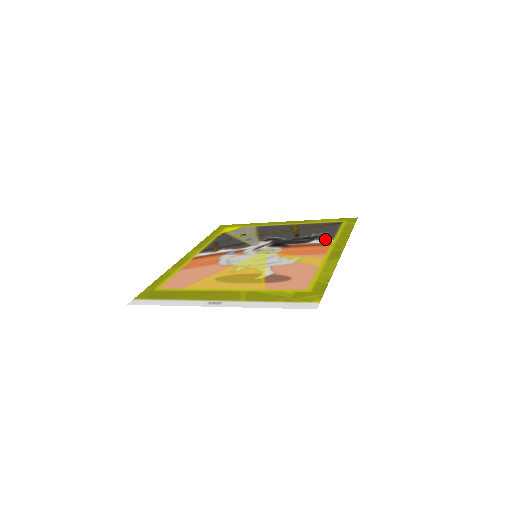
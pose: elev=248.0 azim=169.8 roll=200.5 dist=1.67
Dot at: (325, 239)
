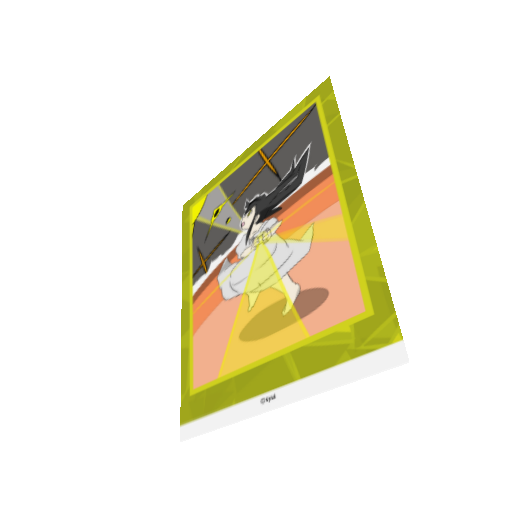
Dot at: (317, 162)
